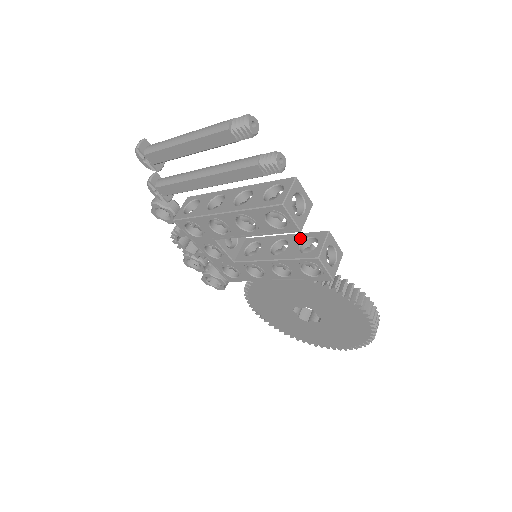
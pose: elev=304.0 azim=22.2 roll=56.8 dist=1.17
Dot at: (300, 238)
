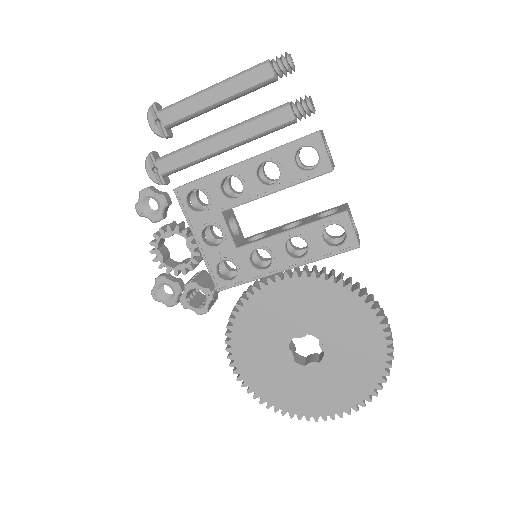
Dot at: (315, 215)
